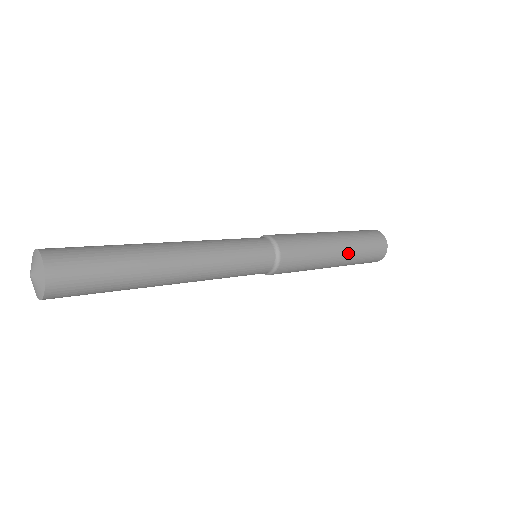
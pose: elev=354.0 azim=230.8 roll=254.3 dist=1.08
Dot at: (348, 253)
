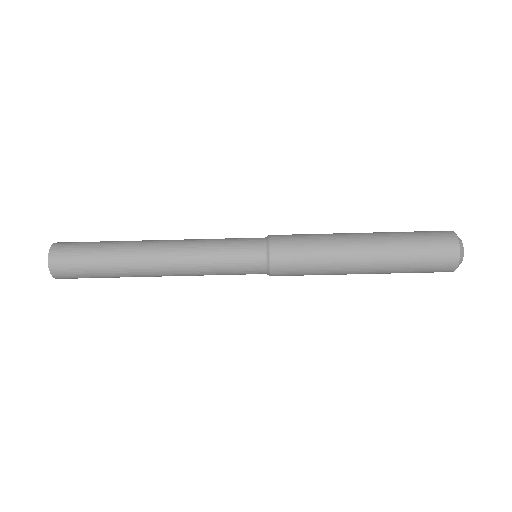
Dot at: (380, 253)
